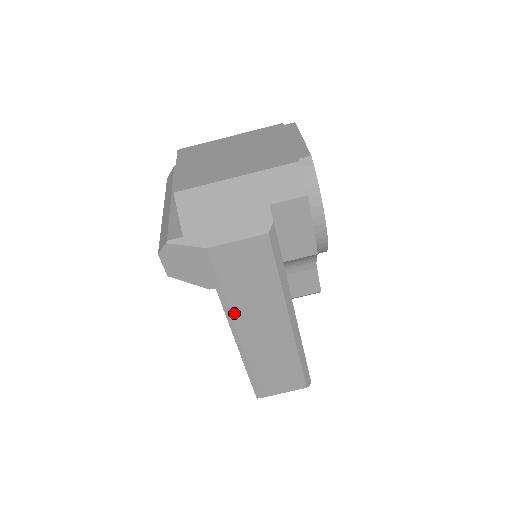
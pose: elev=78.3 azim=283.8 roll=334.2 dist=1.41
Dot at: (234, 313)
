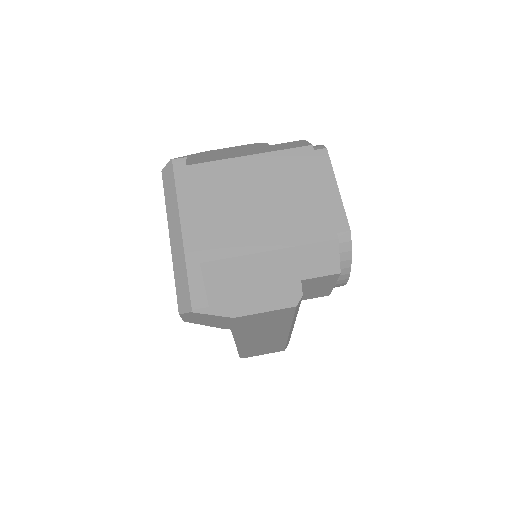
Dot at: (242, 336)
